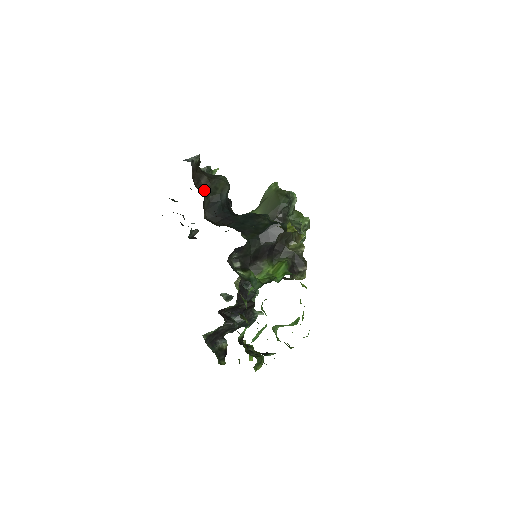
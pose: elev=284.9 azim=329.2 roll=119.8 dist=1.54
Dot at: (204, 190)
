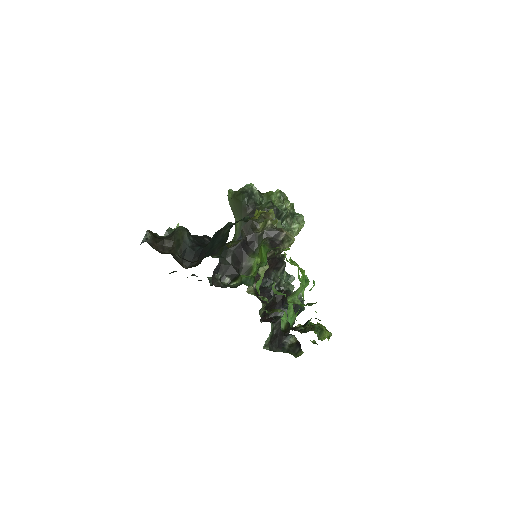
Dot at: (172, 250)
